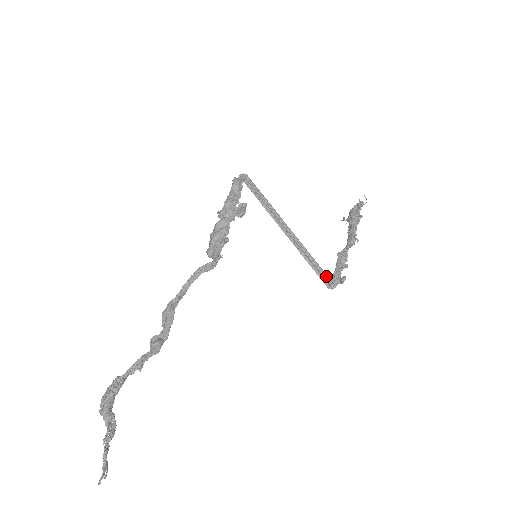
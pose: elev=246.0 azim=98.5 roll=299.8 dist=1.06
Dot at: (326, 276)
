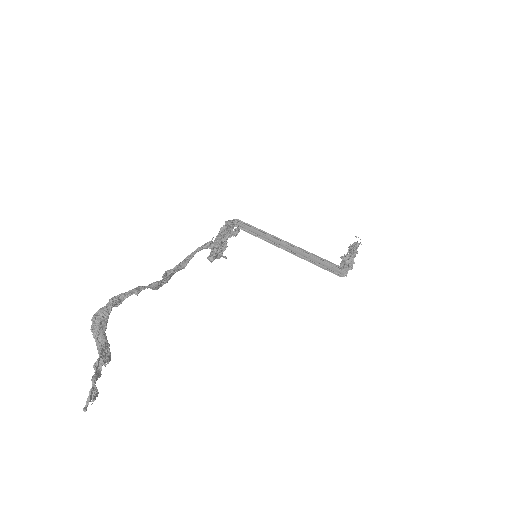
Dot at: (332, 264)
